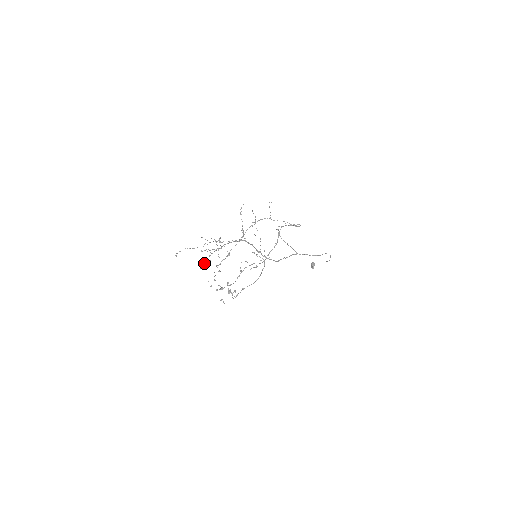
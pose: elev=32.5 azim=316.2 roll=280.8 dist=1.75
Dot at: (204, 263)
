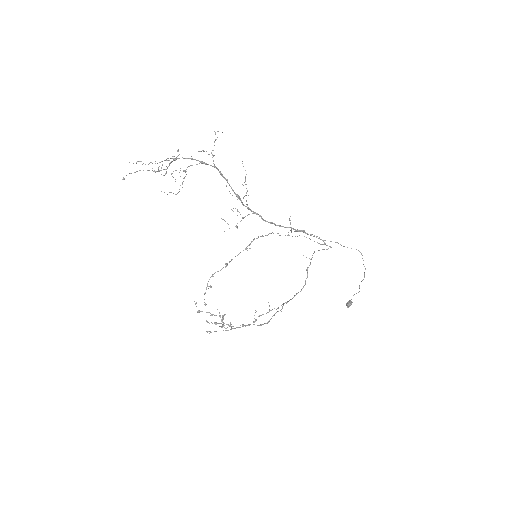
Dot at: occluded
